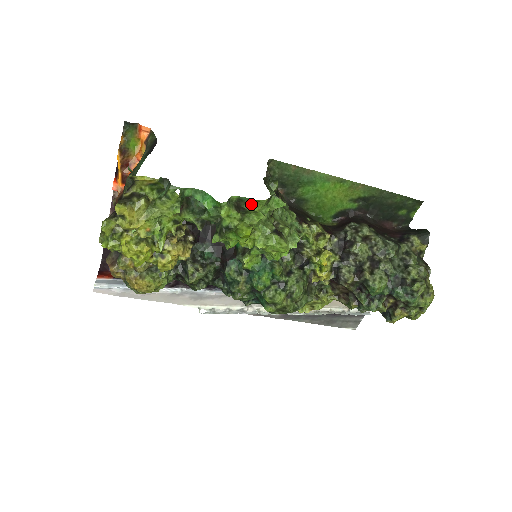
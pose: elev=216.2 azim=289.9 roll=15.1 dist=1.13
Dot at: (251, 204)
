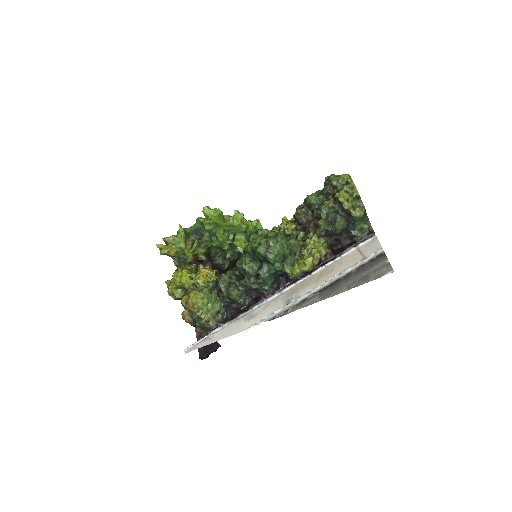
Dot at: occluded
